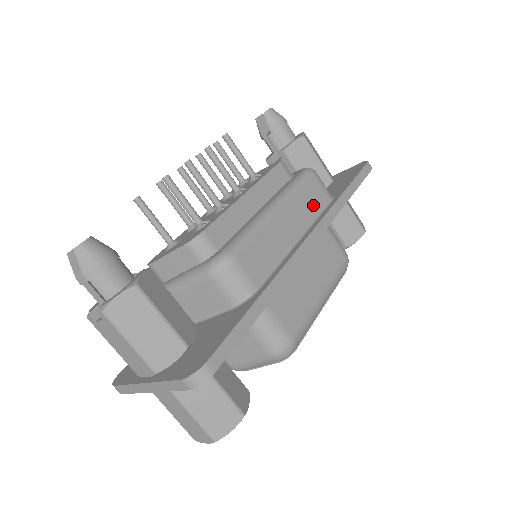
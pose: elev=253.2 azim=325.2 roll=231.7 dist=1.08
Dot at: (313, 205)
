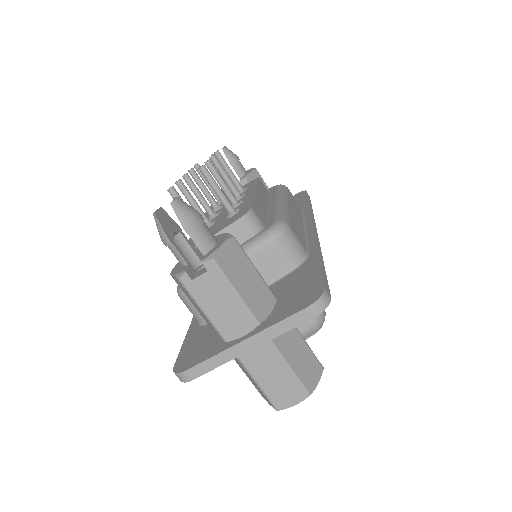
Dot at: (297, 208)
